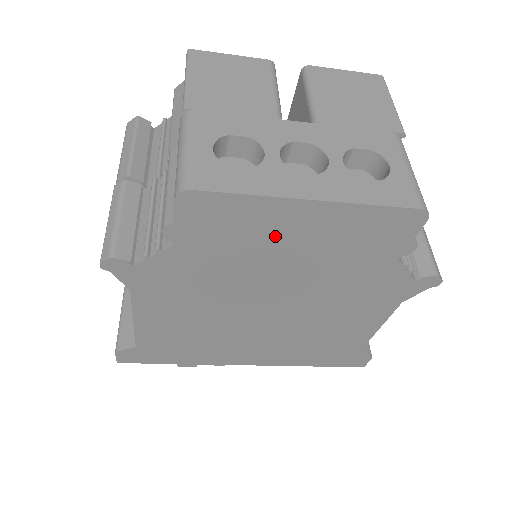
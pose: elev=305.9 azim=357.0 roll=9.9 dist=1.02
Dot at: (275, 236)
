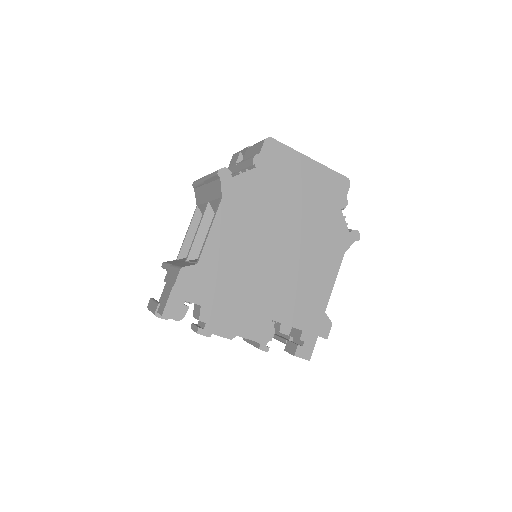
Dot at: (295, 176)
